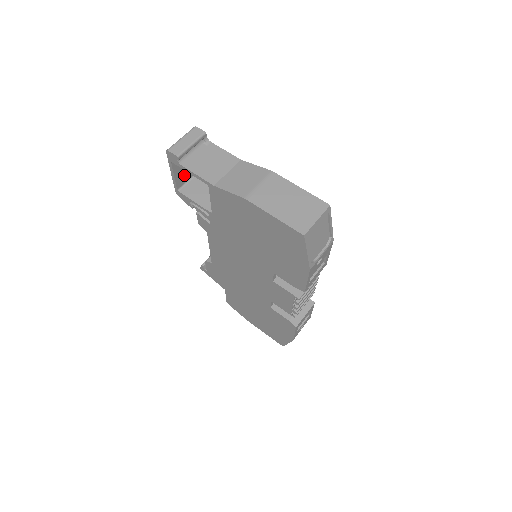
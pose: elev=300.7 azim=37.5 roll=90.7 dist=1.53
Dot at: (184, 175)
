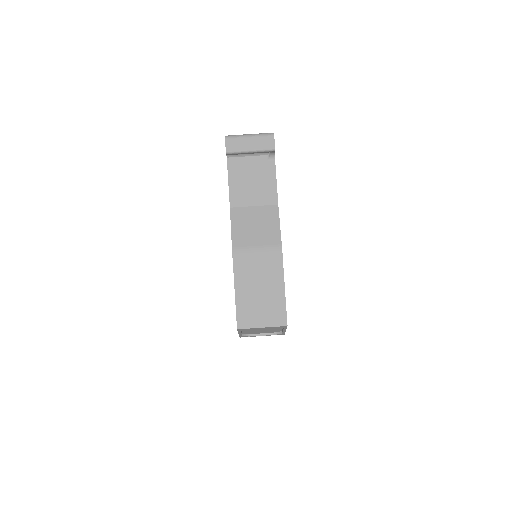
Dot at: occluded
